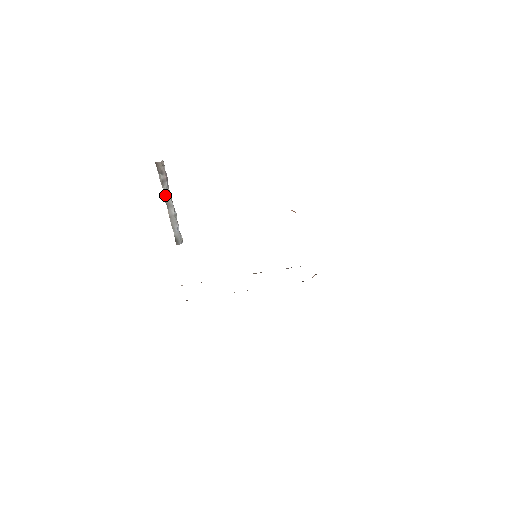
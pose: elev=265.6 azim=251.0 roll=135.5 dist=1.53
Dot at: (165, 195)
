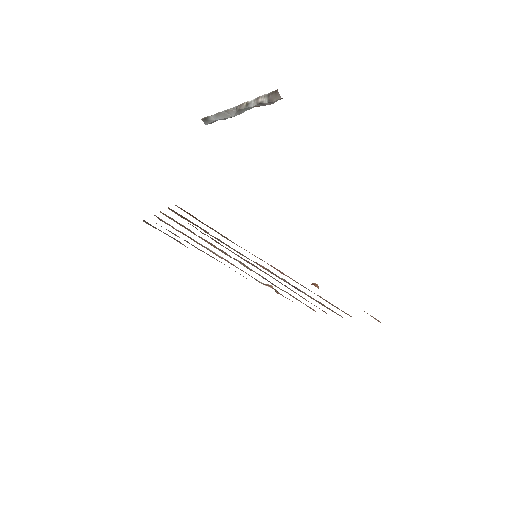
Dot at: (247, 105)
